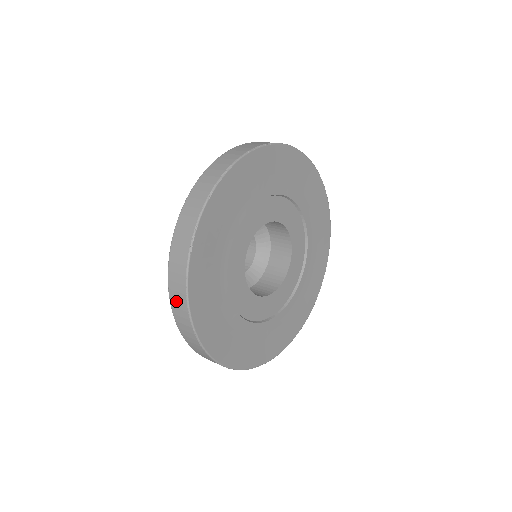
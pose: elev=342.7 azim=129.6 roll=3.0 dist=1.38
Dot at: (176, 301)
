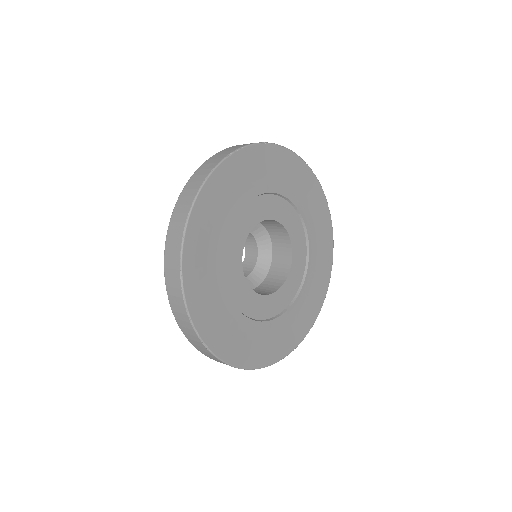
Dot at: (188, 190)
